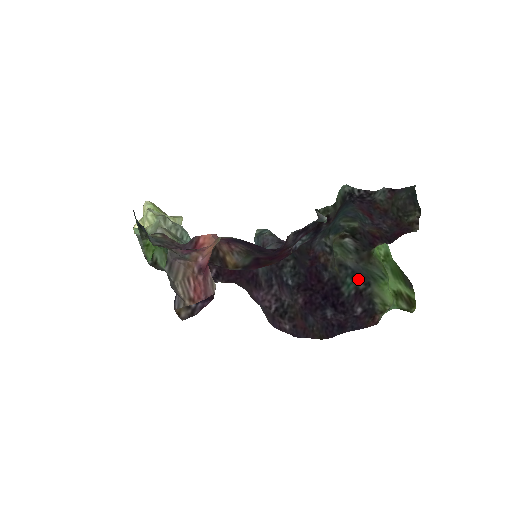
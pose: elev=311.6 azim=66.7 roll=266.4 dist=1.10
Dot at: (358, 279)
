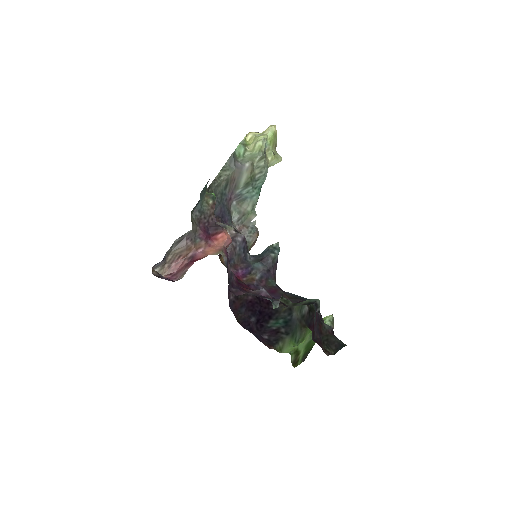
Dot at: (286, 326)
